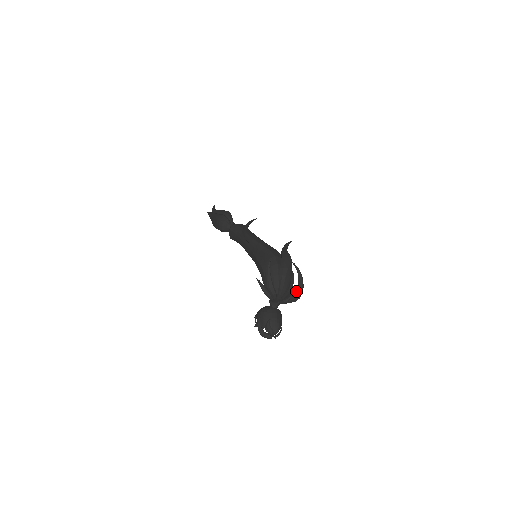
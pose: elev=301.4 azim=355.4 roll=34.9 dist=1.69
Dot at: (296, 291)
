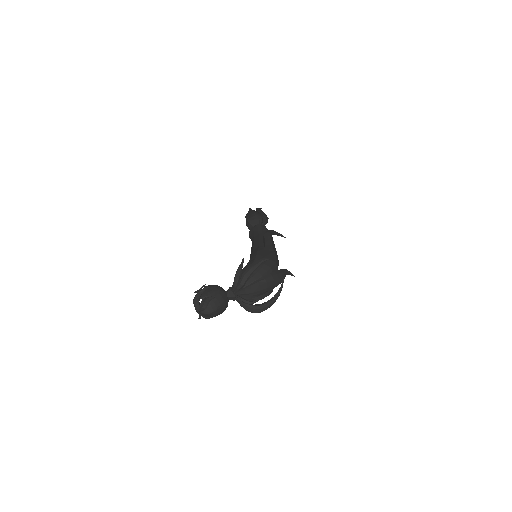
Dot at: (259, 304)
